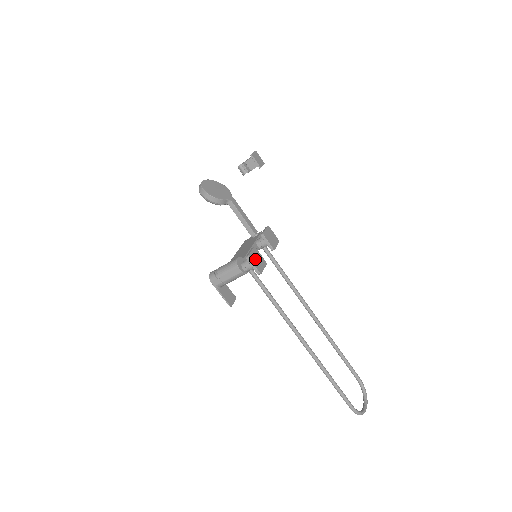
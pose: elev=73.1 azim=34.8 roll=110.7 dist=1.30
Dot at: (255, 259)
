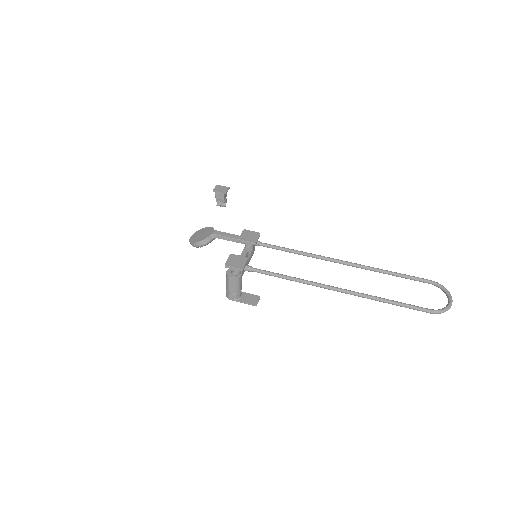
Dot at: (233, 262)
